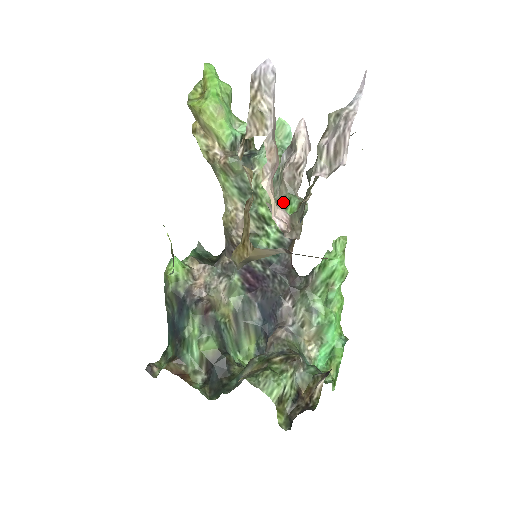
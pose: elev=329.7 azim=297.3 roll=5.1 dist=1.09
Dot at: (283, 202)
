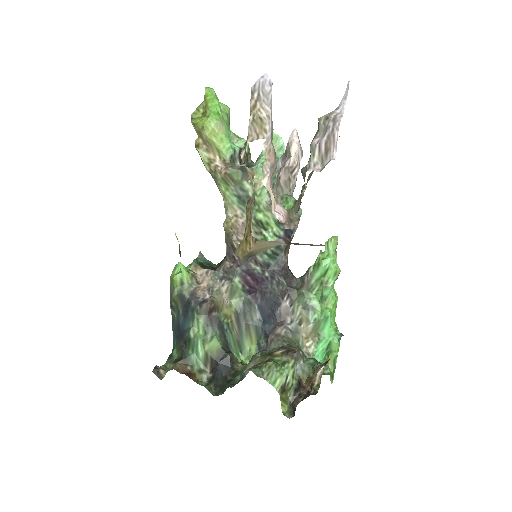
Dot at: (280, 202)
